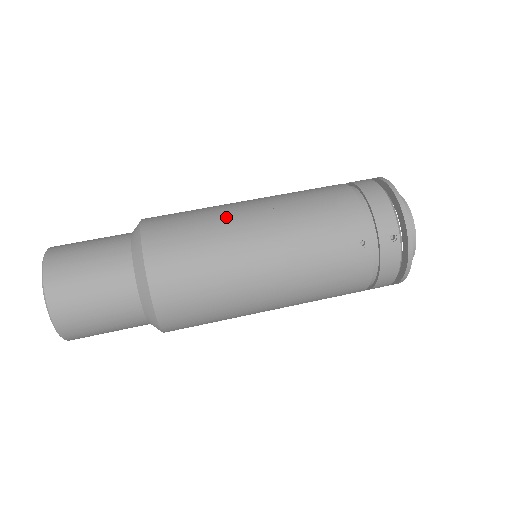
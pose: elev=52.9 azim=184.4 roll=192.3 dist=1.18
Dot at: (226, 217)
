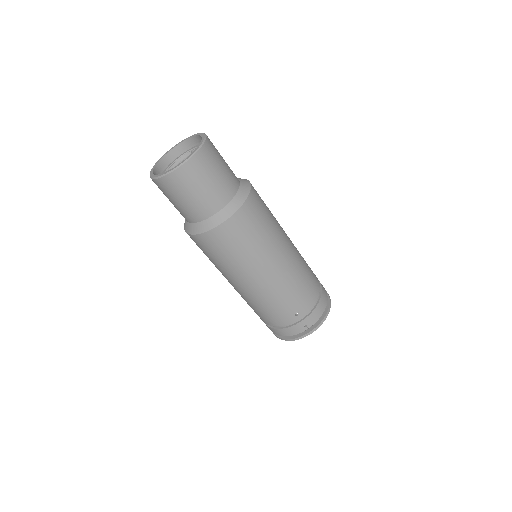
Dot at: (278, 237)
